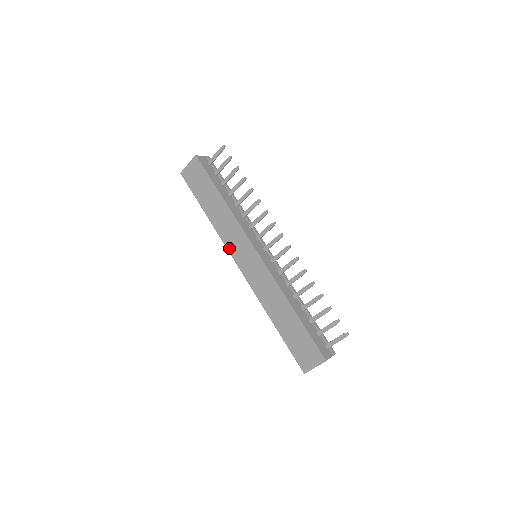
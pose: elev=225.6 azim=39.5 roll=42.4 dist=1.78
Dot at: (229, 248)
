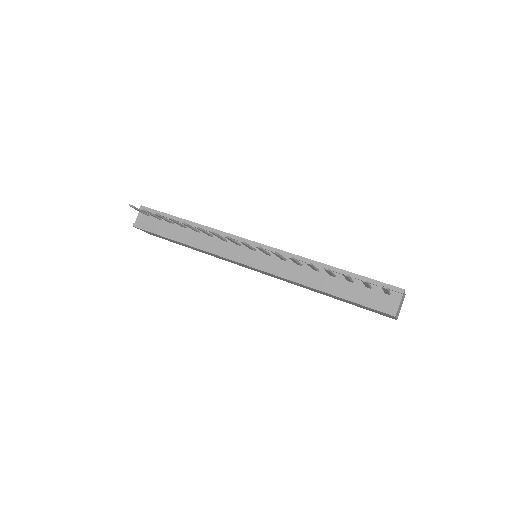
Dot at: occluded
